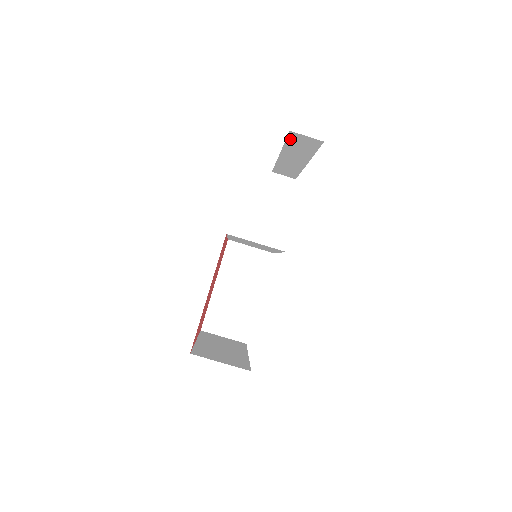
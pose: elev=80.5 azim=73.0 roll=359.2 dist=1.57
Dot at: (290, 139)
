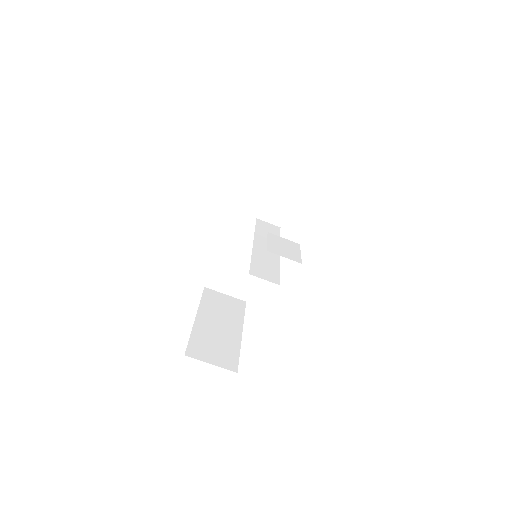
Dot at: occluded
